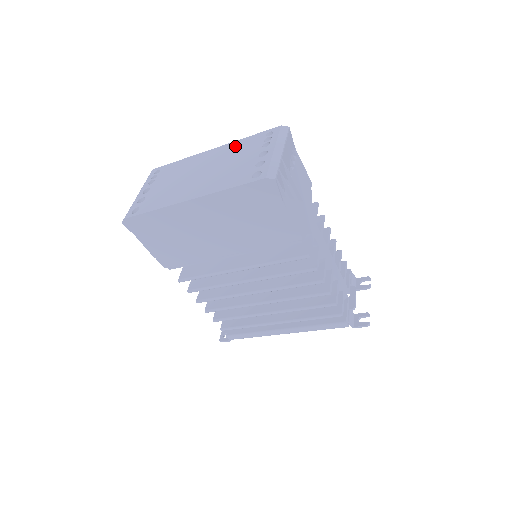
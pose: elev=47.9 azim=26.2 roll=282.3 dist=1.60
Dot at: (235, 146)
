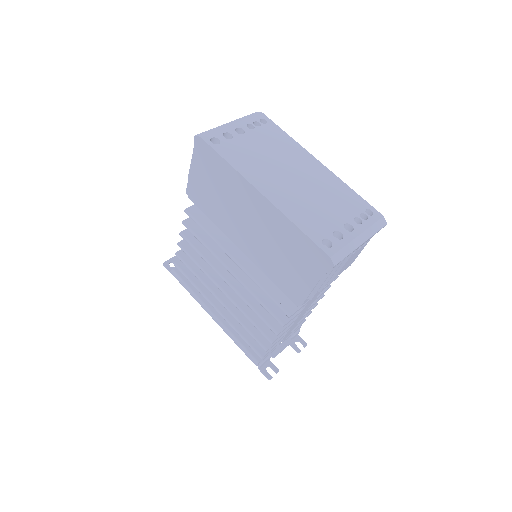
Dot at: (338, 186)
